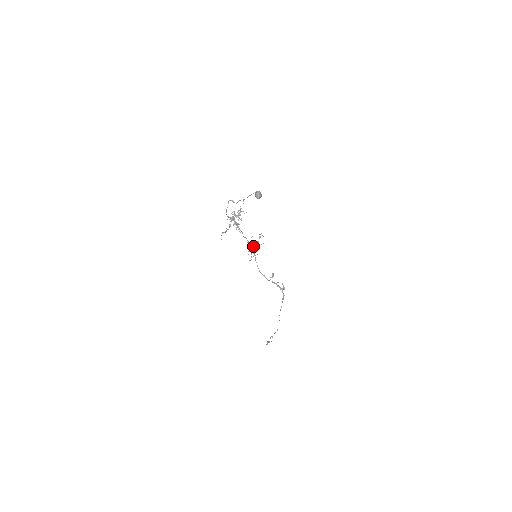
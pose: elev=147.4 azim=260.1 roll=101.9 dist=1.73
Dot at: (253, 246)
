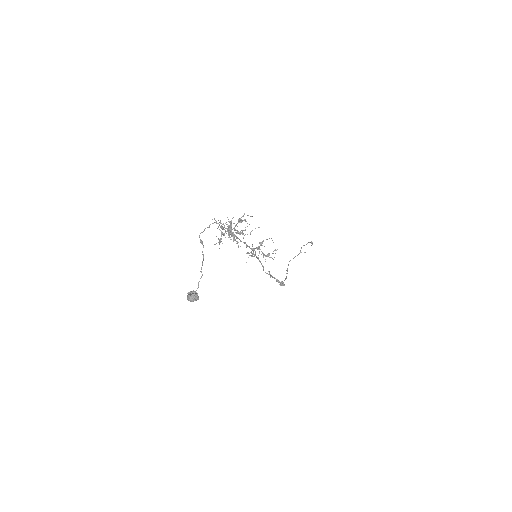
Dot at: occluded
